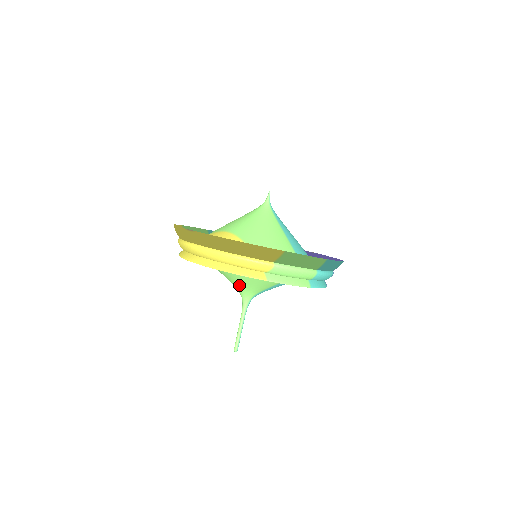
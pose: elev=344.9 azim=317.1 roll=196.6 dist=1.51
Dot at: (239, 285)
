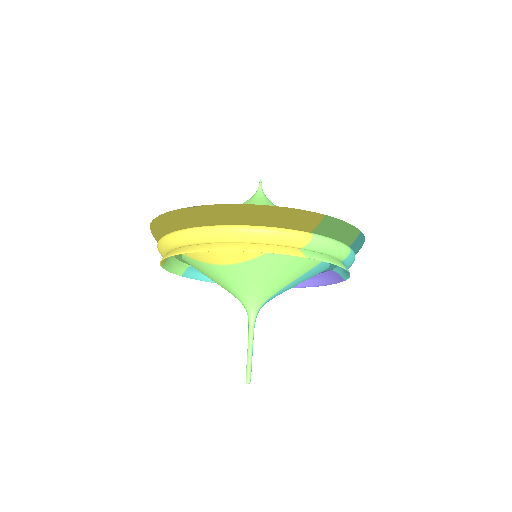
Dot at: (247, 288)
